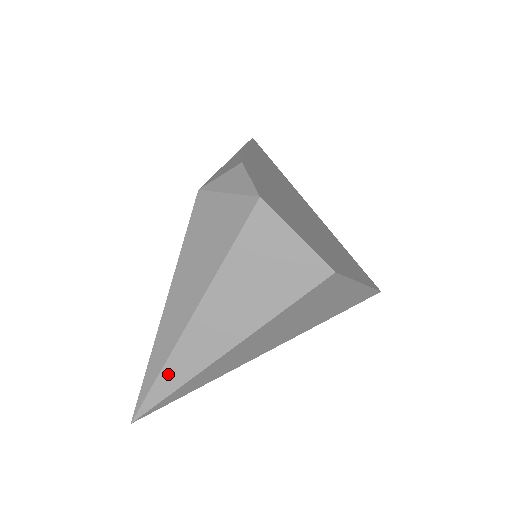
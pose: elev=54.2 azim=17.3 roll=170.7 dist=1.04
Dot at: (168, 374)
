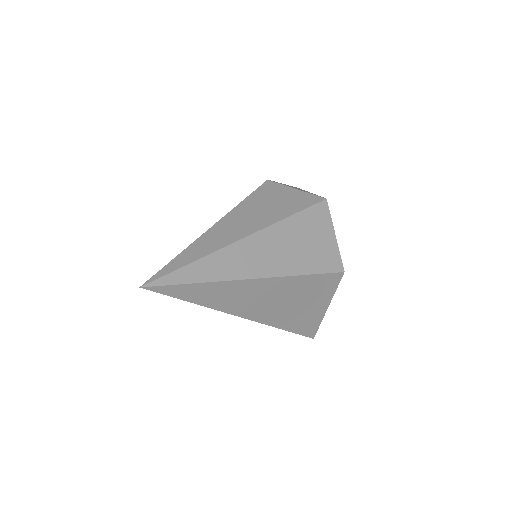
Dot at: (203, 265)
